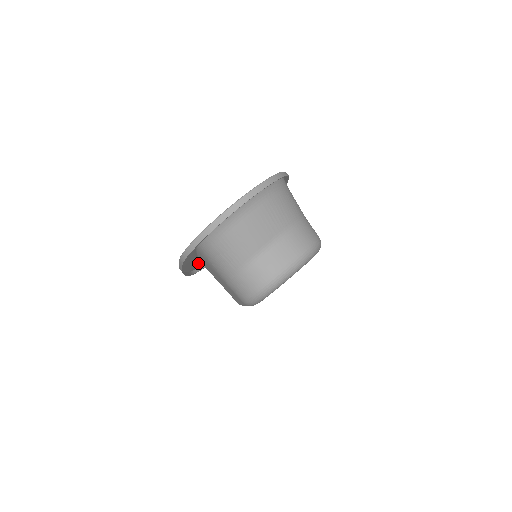
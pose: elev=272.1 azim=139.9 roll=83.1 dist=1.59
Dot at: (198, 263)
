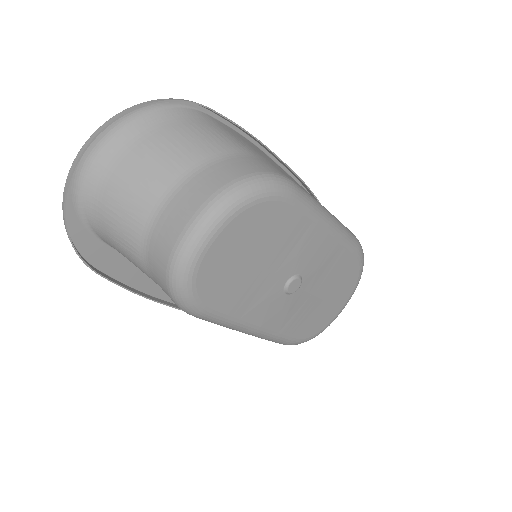
Dot at: occluded
